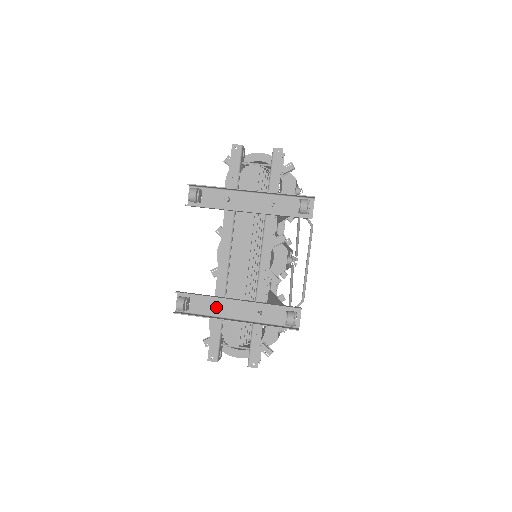
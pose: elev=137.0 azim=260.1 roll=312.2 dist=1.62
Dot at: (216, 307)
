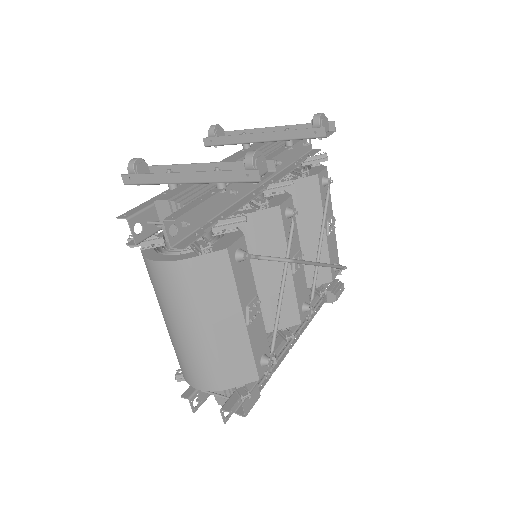
Dot at: occluded
